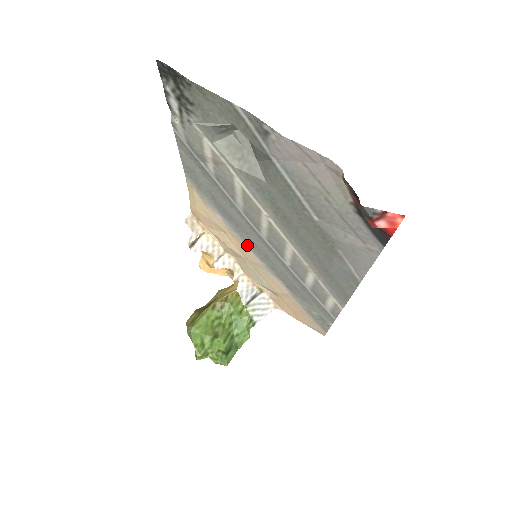
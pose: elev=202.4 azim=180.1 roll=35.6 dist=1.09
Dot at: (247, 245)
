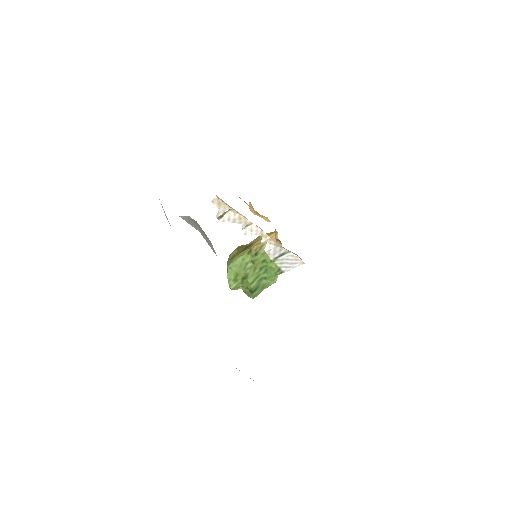
Dot at: occluded
